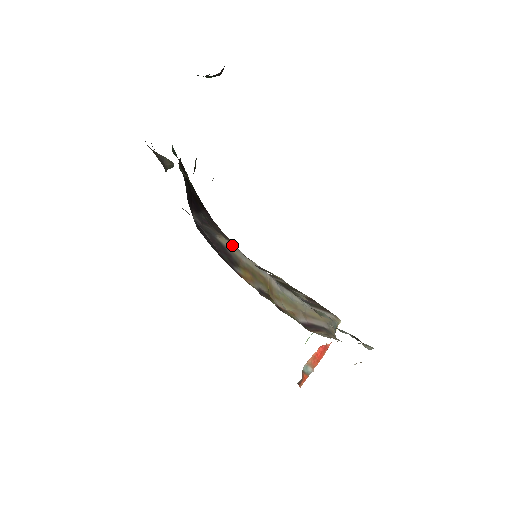
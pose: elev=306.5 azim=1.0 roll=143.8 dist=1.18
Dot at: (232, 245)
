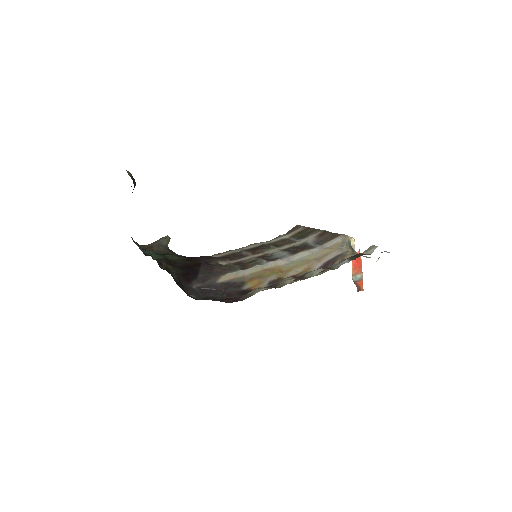
Dot at: (232, 273)
